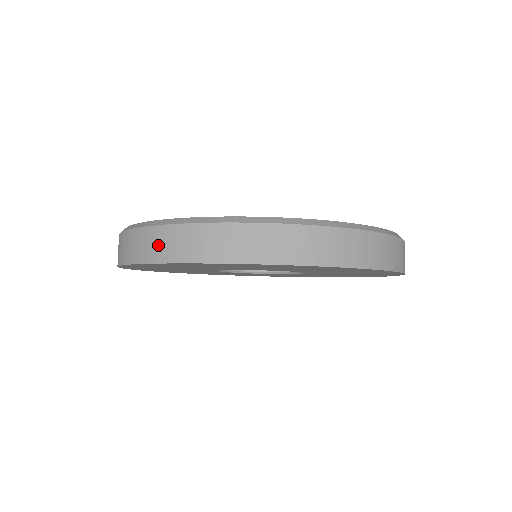
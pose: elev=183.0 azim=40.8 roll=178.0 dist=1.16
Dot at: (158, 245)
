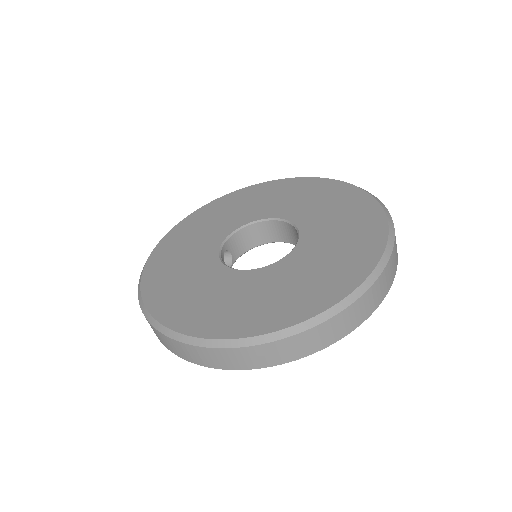
Dot at: (273, 355)
